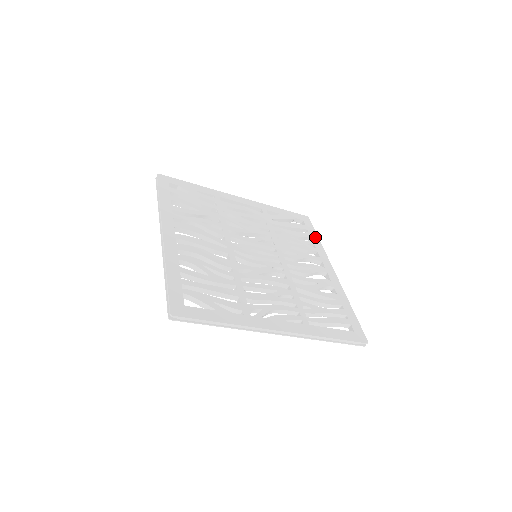
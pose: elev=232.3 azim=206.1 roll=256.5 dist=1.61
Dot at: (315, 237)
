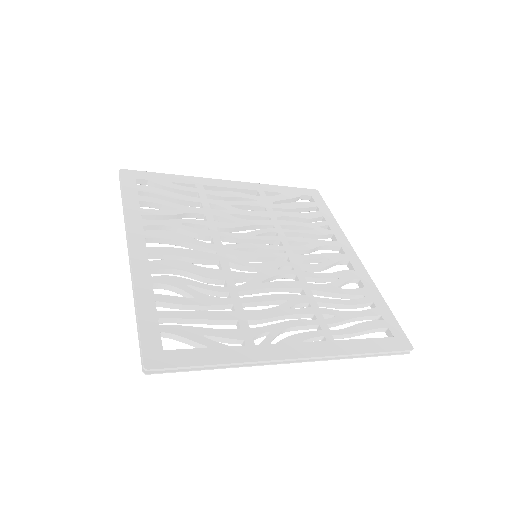
Dot at: (328, 215)
